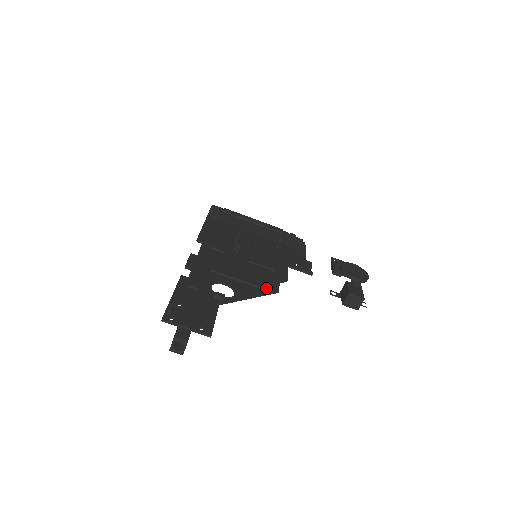
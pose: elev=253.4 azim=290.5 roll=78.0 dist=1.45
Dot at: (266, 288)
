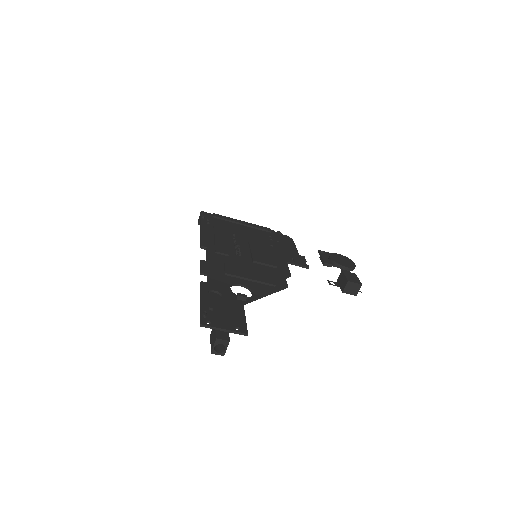
Dot at: (276, 285)
